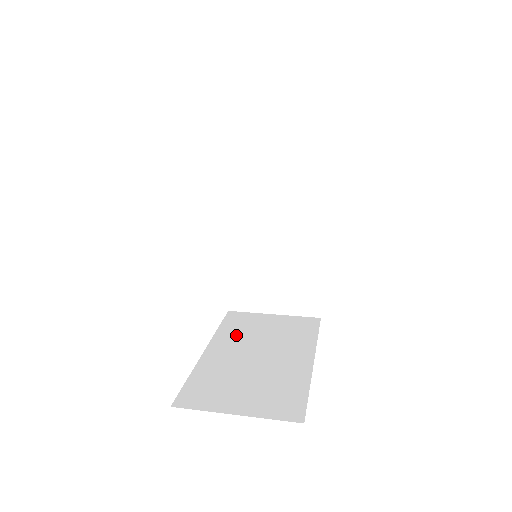
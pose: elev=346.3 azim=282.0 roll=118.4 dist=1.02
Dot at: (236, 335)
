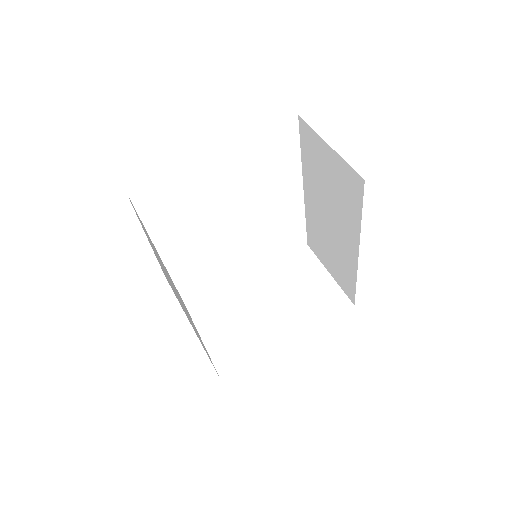
Dot at: (279, 275)
